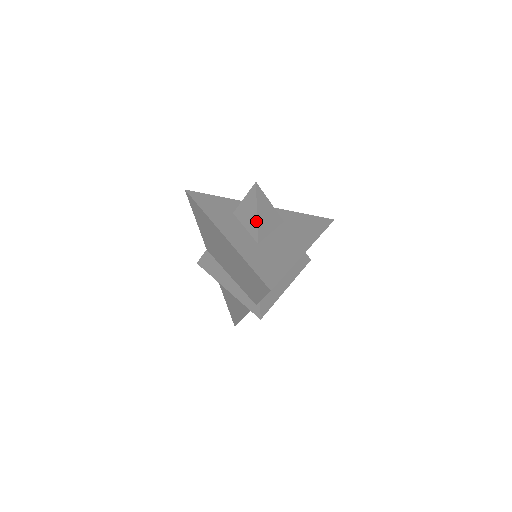
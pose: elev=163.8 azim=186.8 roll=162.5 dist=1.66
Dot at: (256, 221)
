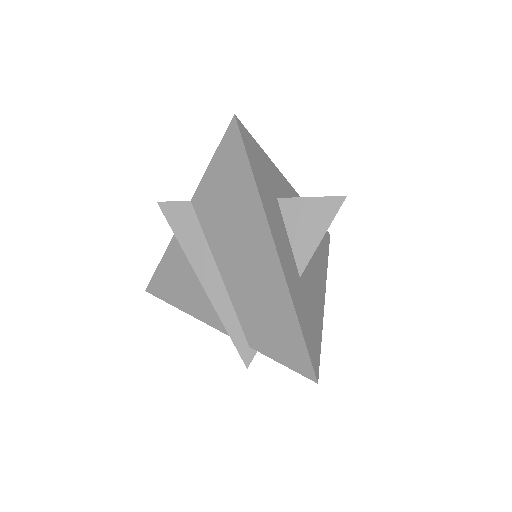
Dot at: (315, 247)
